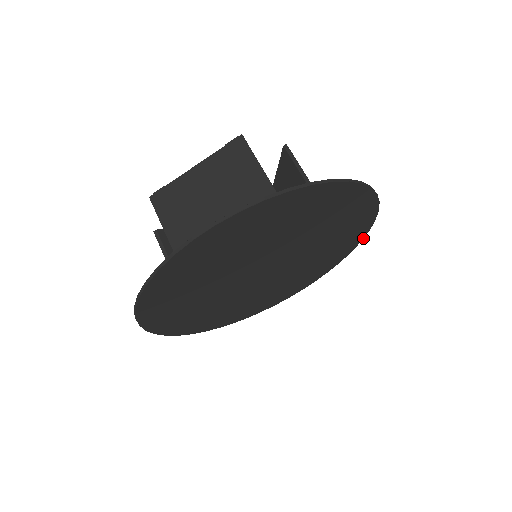
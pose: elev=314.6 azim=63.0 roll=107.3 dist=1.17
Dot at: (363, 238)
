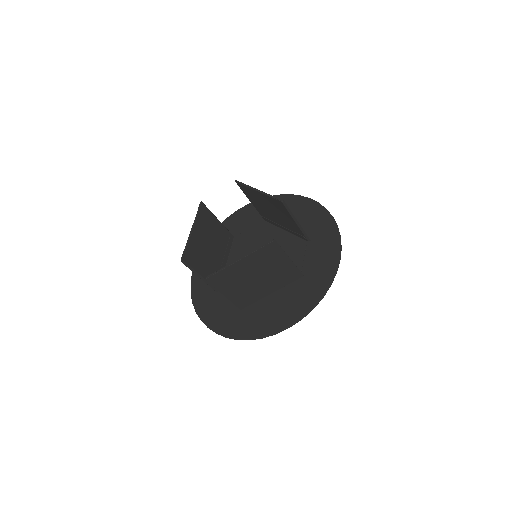
Dot at: (303, 197)
